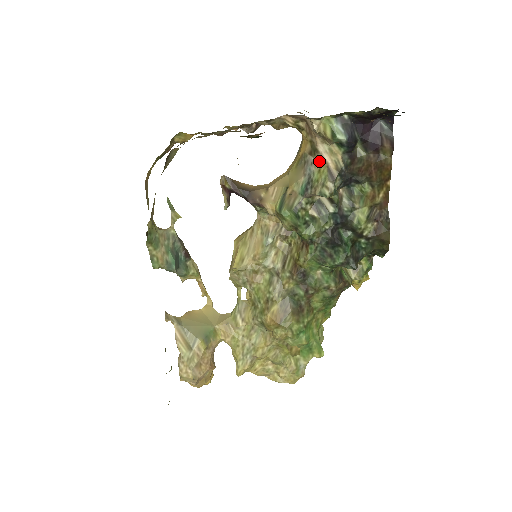
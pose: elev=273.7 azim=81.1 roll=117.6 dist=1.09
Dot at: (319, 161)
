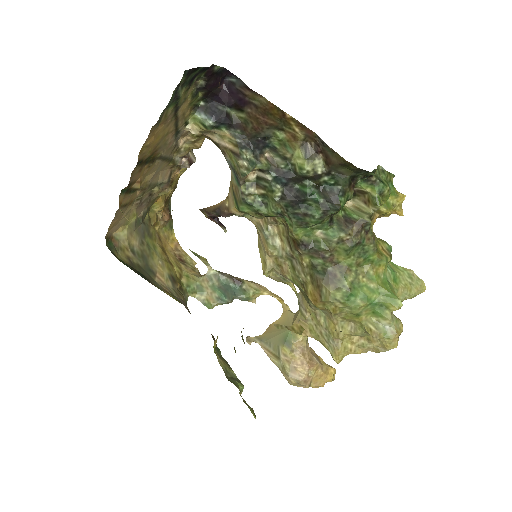
Dot at: (224, 150)
